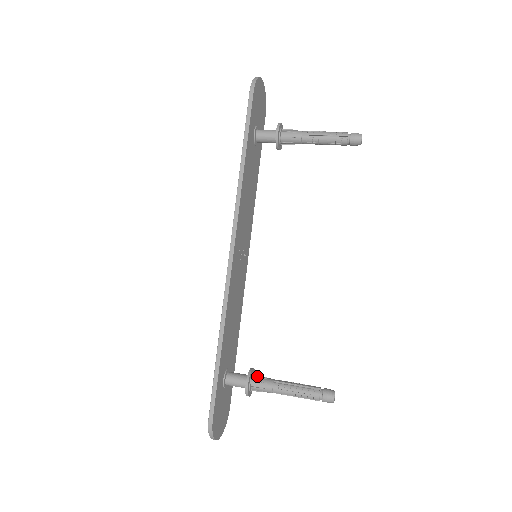
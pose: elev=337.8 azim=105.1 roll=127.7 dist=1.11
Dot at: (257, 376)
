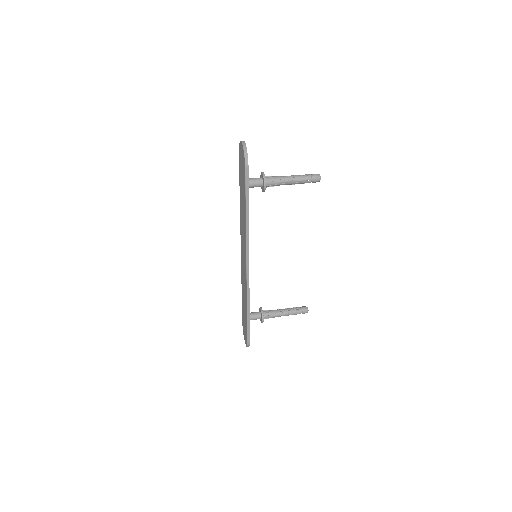
Dot at: (265, 313)
